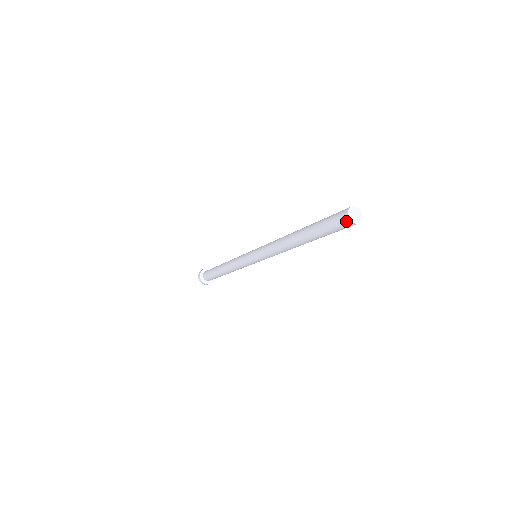
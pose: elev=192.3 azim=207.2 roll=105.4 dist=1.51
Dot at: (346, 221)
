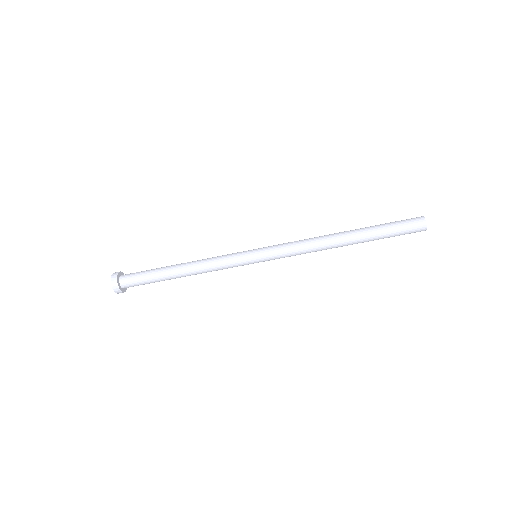
Dot at: (420, 220)
